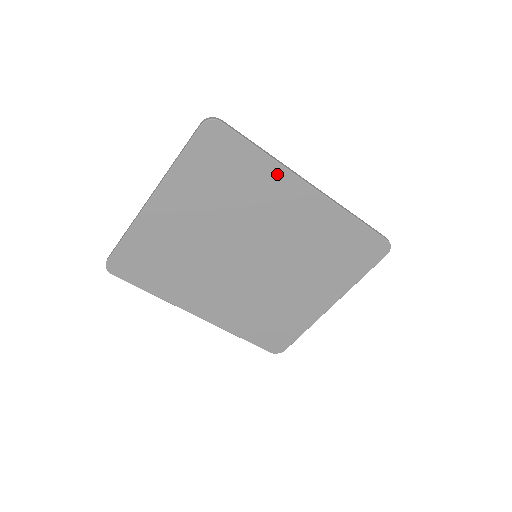
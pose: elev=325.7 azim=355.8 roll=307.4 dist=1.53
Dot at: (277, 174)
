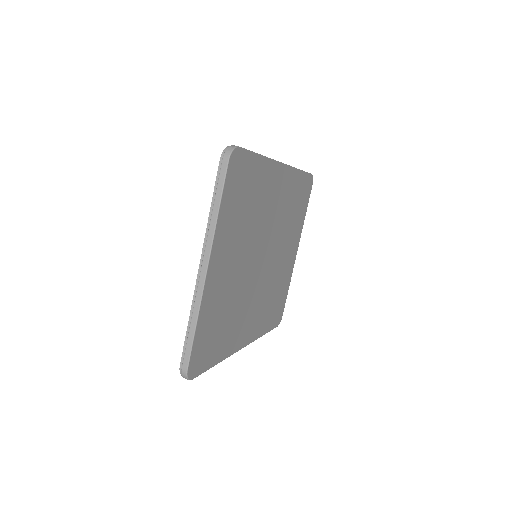
Dot at: (268, 169)
